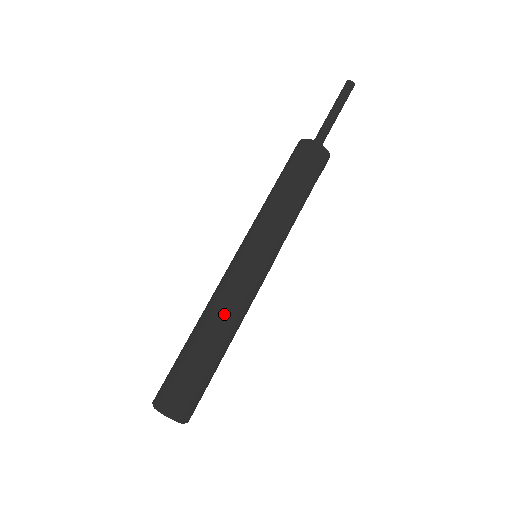
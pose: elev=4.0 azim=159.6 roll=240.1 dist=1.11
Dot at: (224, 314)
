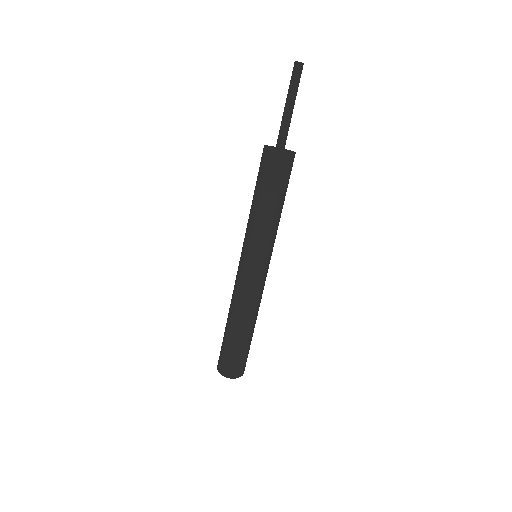
Dot at: (248, 311)
